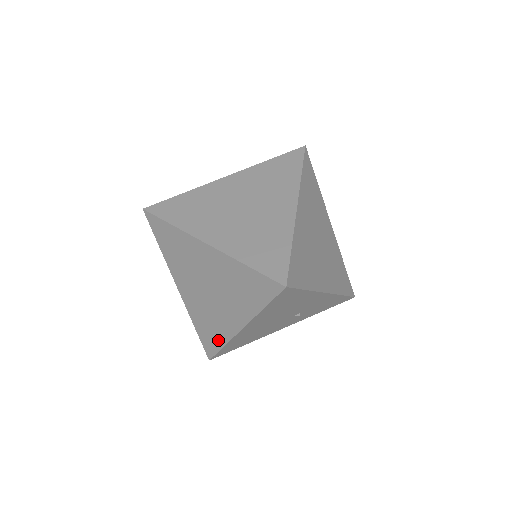
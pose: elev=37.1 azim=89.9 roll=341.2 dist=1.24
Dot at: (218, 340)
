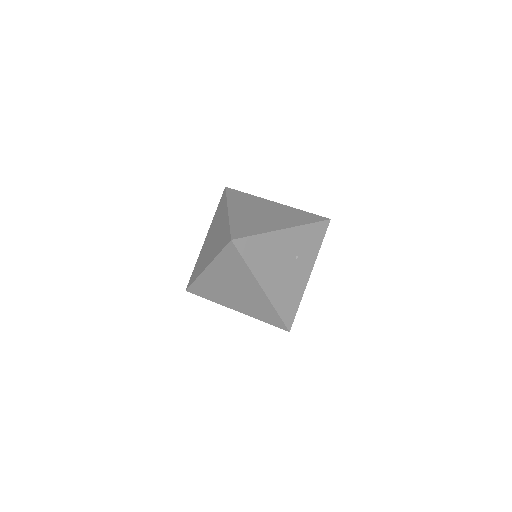
Dot at: (272, 312)
